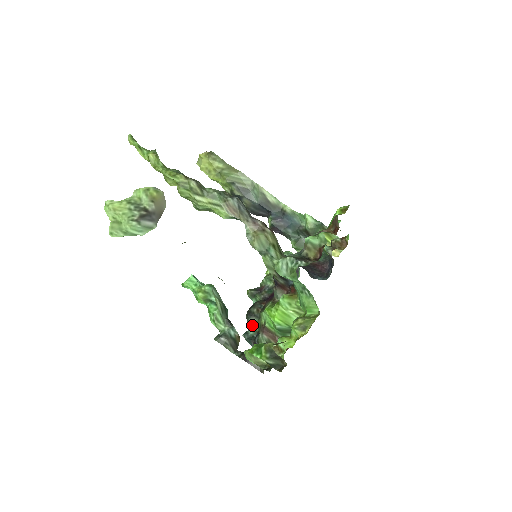
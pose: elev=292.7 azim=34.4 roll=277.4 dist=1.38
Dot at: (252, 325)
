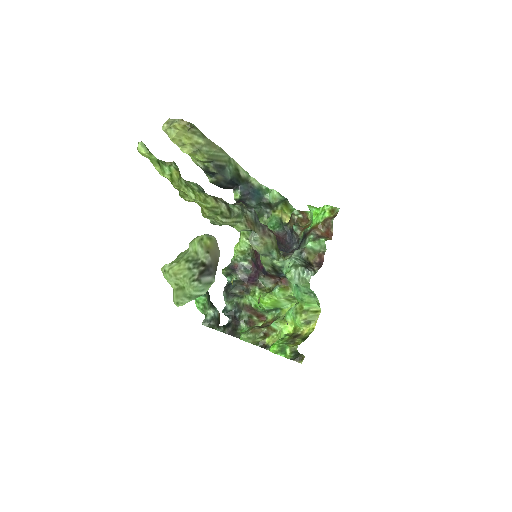
Dot at: (230, 302)
